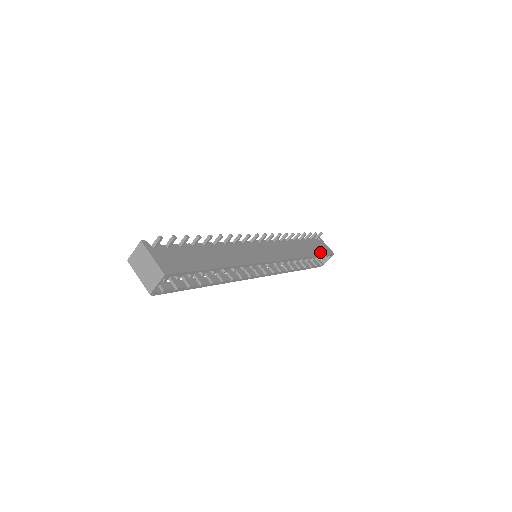
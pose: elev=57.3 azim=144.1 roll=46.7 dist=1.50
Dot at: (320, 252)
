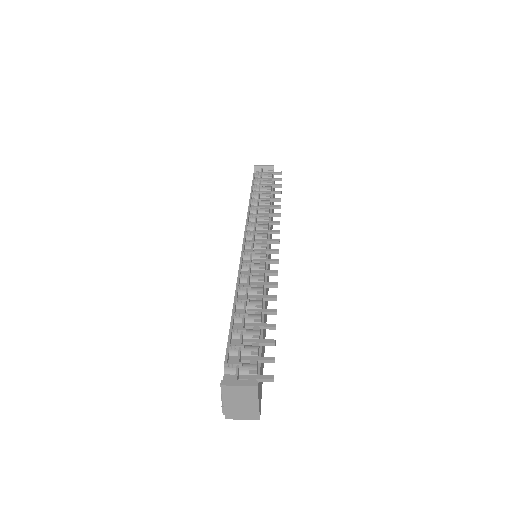
Dot at: occluded
